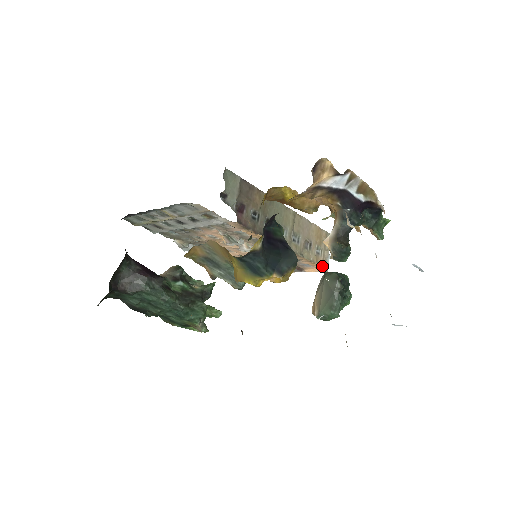
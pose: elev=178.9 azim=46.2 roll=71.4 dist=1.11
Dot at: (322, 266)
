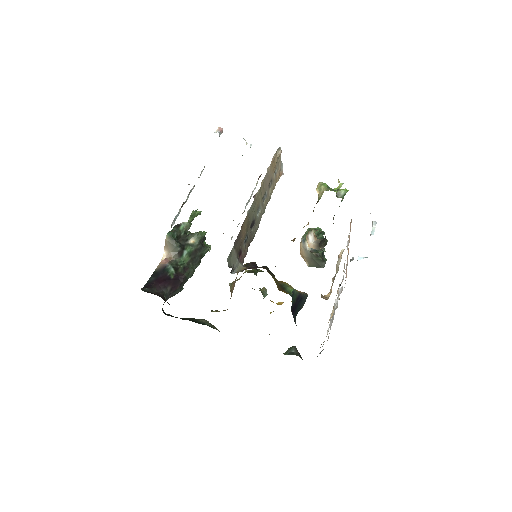
Dot at: (279, 176)
